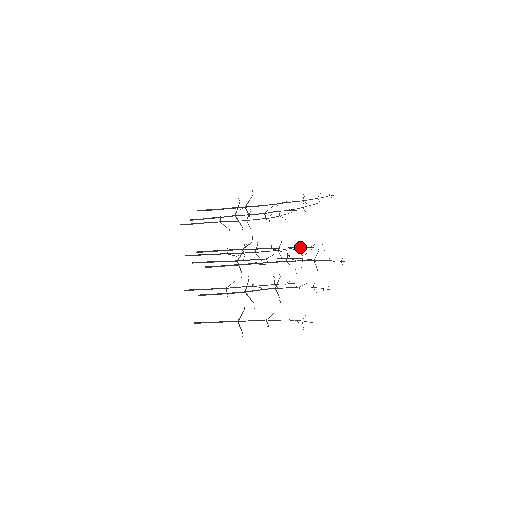
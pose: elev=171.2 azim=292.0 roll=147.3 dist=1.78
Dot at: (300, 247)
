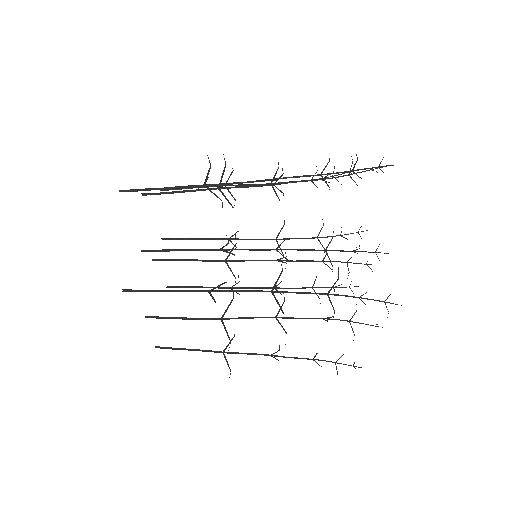
Dot at: occluded
